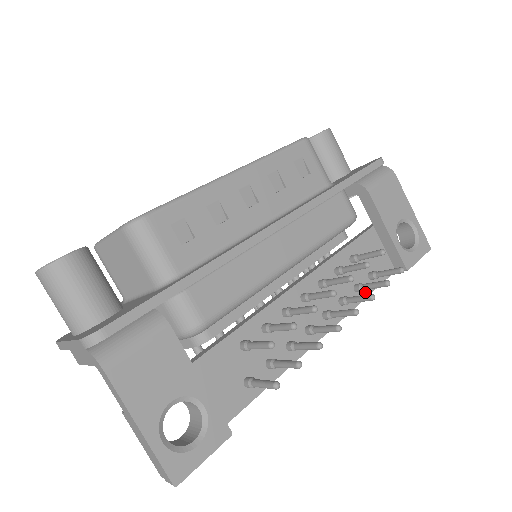
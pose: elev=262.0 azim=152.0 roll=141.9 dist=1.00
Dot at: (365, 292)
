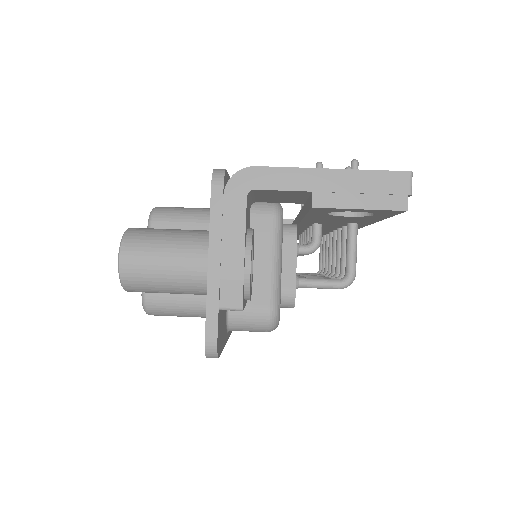
Dot at: occluded
